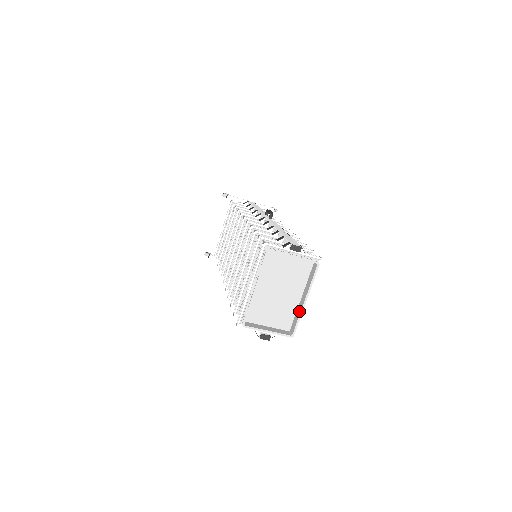
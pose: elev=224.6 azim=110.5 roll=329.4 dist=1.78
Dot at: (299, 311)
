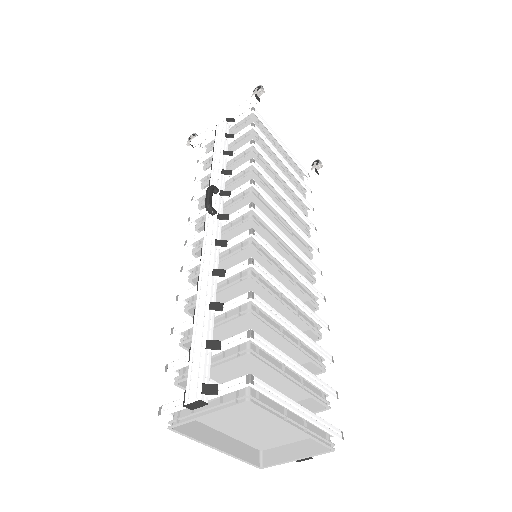
Dot at: (306, 431)
